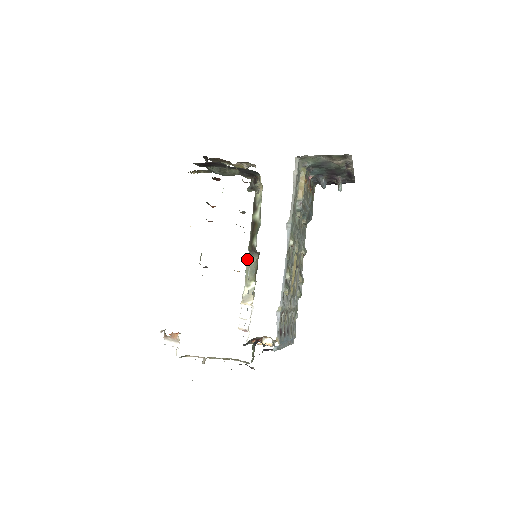
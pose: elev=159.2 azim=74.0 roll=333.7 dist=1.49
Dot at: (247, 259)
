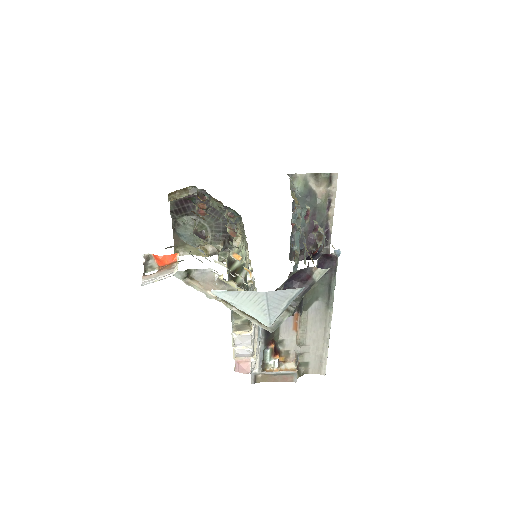
Dot at: occluded
